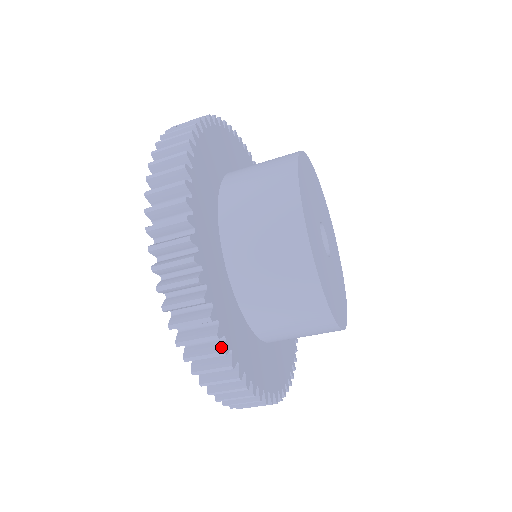
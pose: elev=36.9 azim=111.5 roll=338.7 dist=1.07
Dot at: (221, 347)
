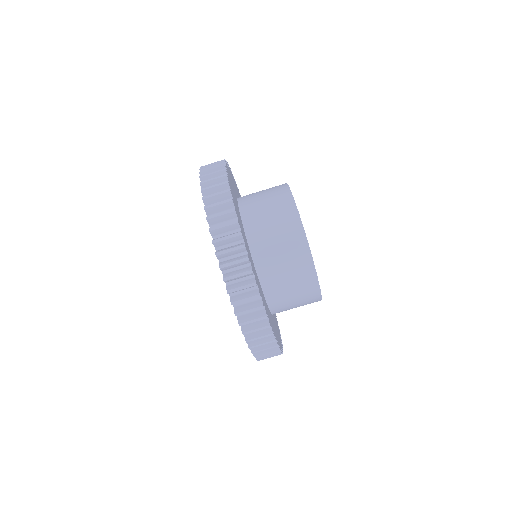
Dot at: (226, 183)
